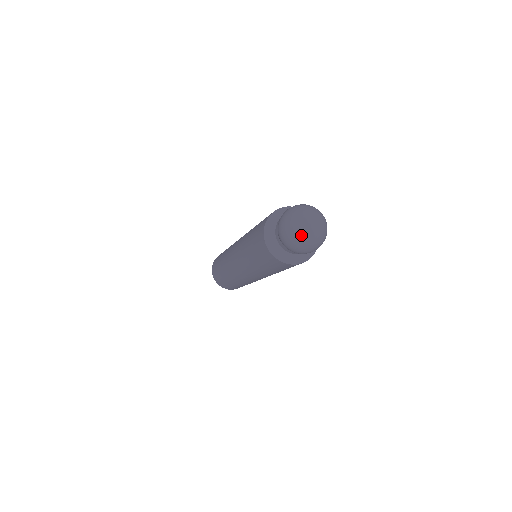
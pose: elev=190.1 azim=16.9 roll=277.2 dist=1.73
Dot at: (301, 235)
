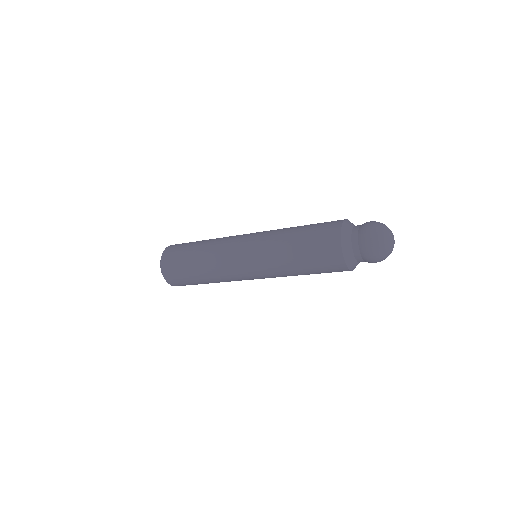
Dot at: (390, 253)
